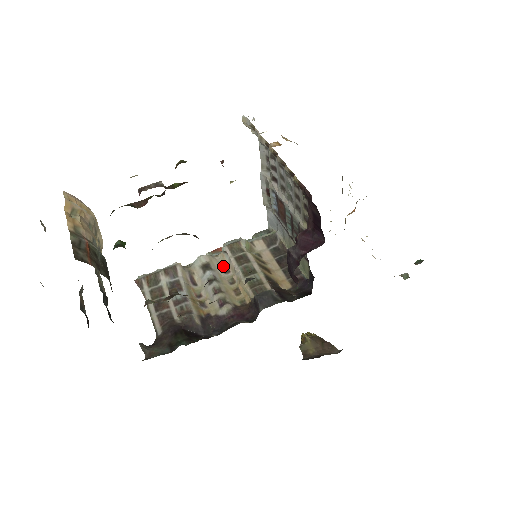
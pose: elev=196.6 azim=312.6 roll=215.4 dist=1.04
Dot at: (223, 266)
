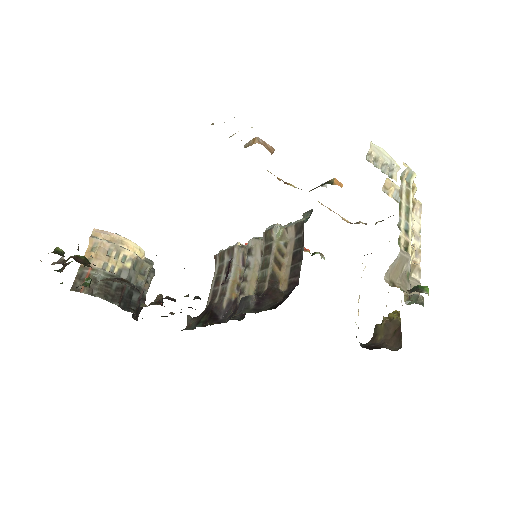
Dot at: (262, 251)
